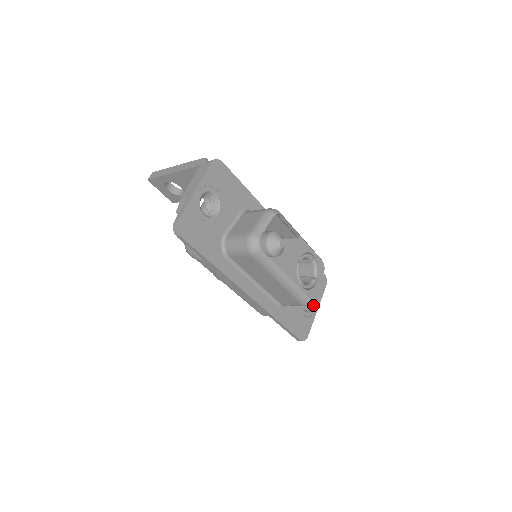
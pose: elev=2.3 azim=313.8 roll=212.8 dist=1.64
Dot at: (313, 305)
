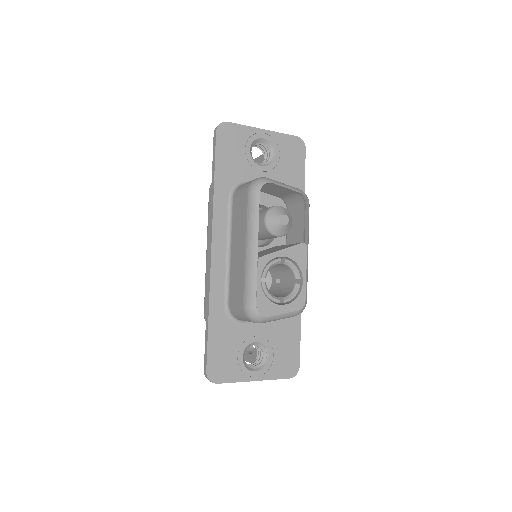
Dot at: (257, 369)
